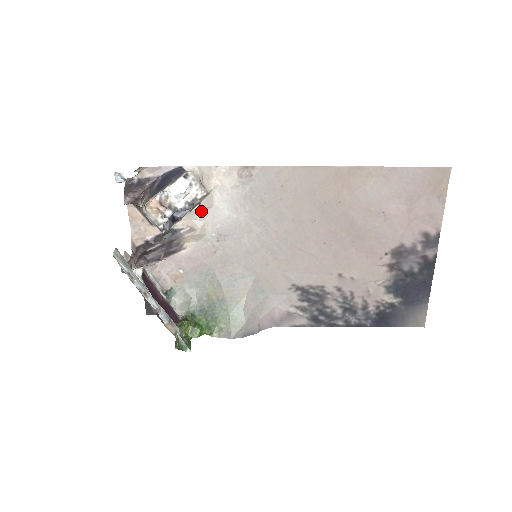
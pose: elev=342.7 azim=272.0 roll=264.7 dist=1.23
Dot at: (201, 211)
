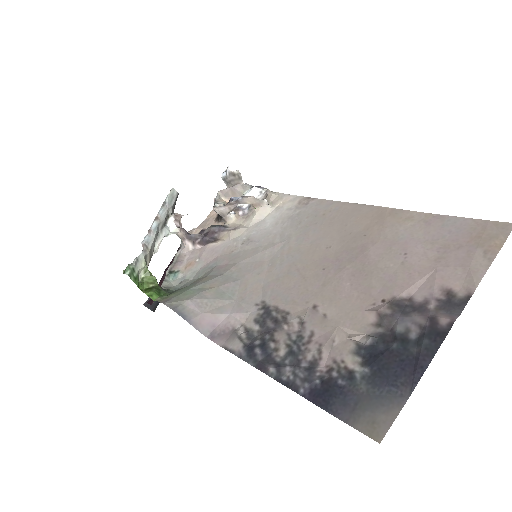
Dot at: (252, 219)
